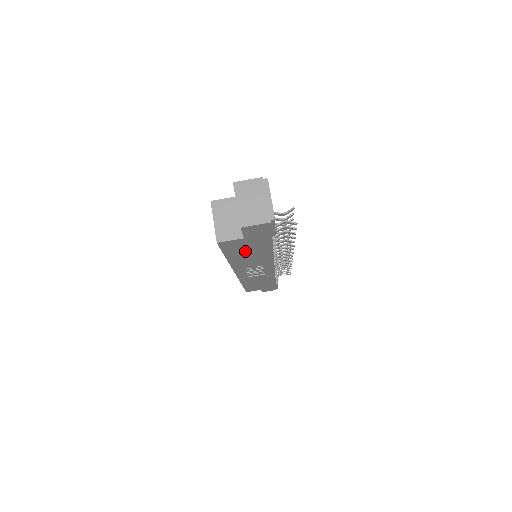
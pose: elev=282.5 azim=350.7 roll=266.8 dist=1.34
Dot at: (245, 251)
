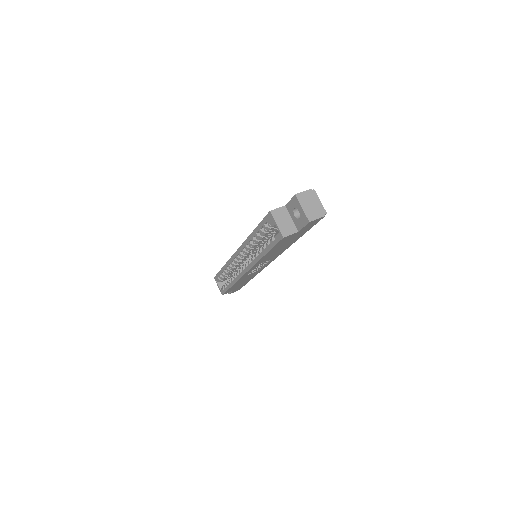
Dot at: (283, 245)
